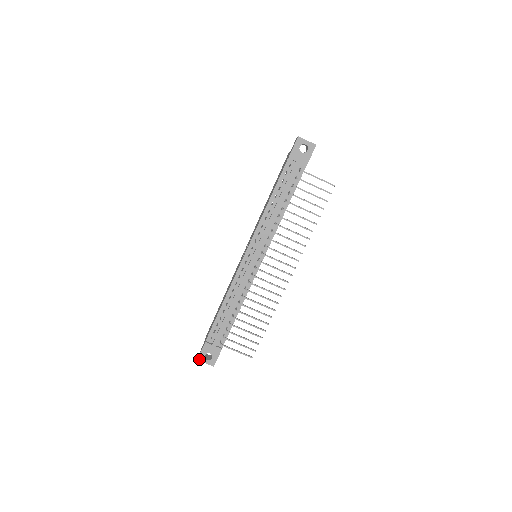
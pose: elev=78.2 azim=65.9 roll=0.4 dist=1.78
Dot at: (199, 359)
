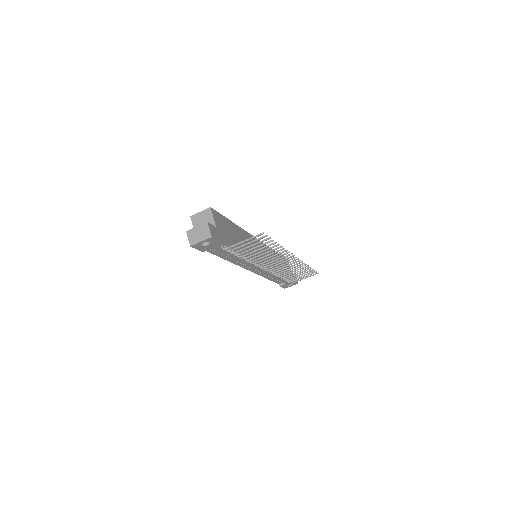
Dot at: occluded
